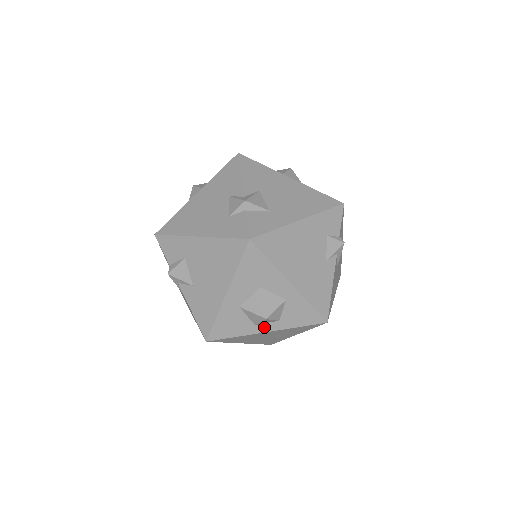
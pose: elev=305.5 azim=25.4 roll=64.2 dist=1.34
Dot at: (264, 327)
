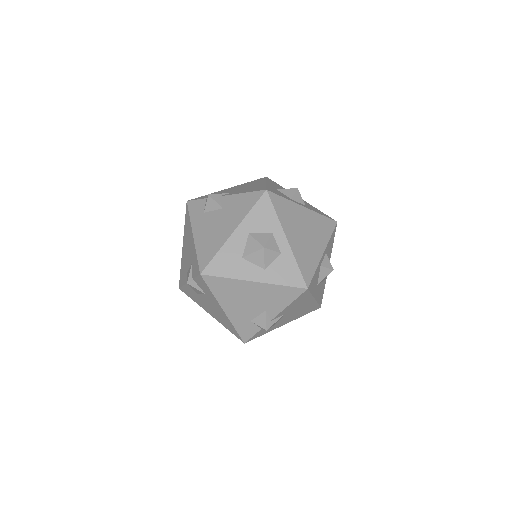
Dot at: occluded
